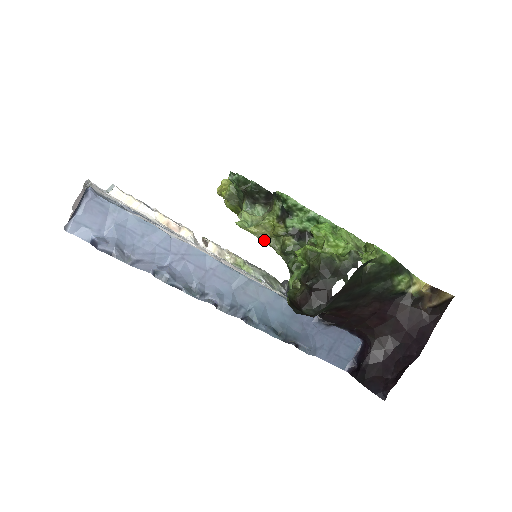
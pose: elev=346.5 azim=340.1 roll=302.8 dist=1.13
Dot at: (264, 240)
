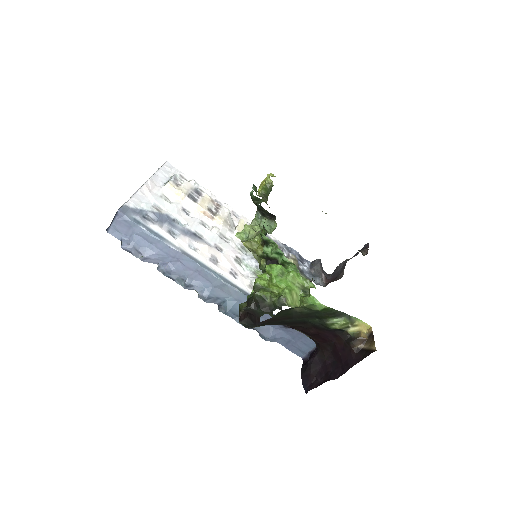
Dot at: (252, 253)
